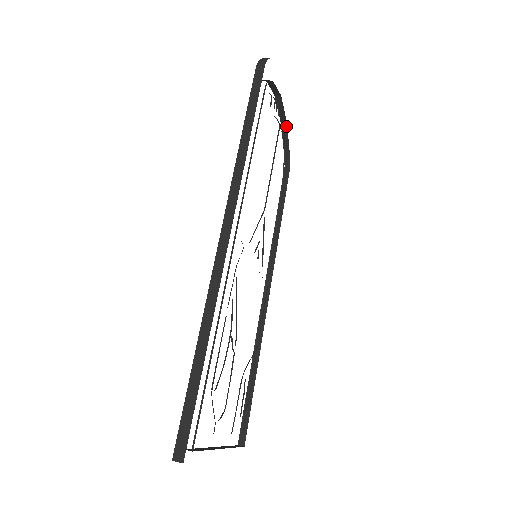
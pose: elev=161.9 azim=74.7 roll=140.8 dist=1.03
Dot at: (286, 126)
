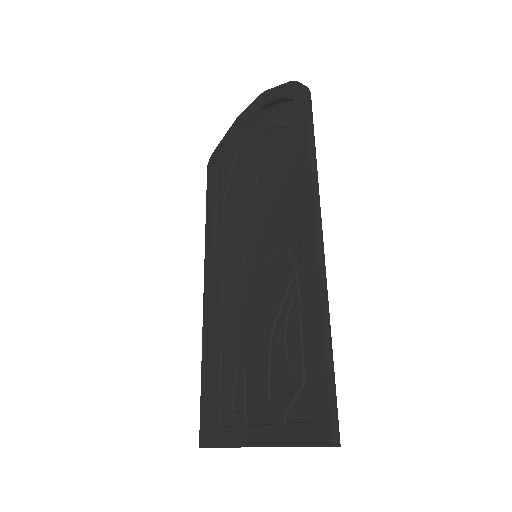
Dot at: (240, 132)
